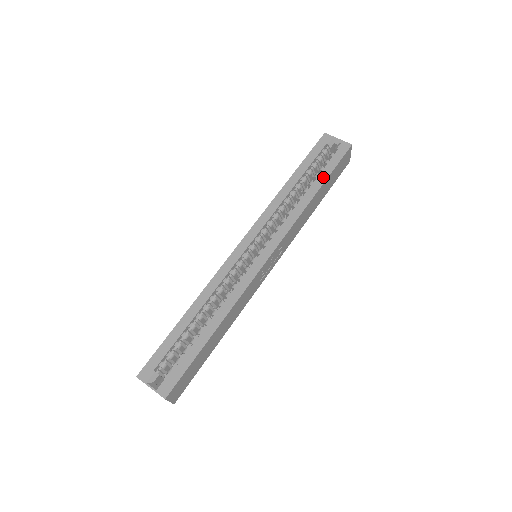
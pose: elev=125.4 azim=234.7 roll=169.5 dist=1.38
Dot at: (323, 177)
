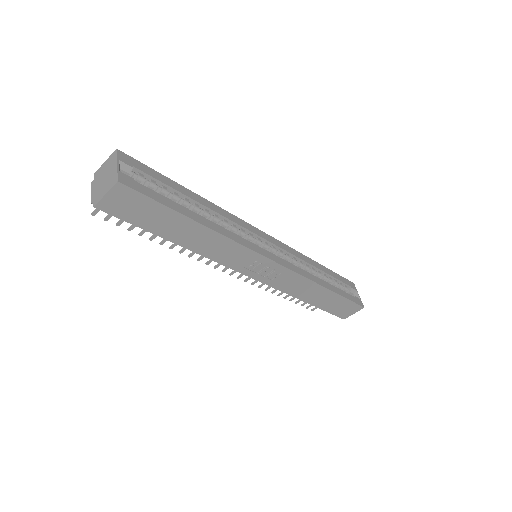
Dot at: (338, 291)
